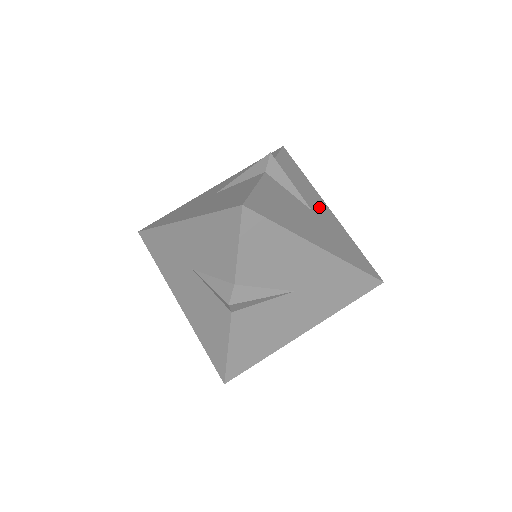
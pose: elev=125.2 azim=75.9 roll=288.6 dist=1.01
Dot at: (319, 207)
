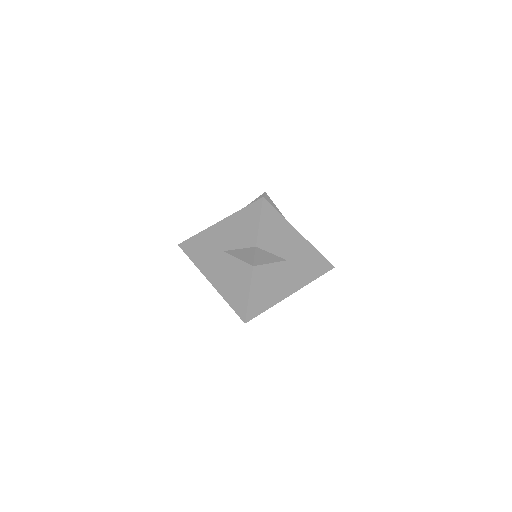
Dot at: occluded
